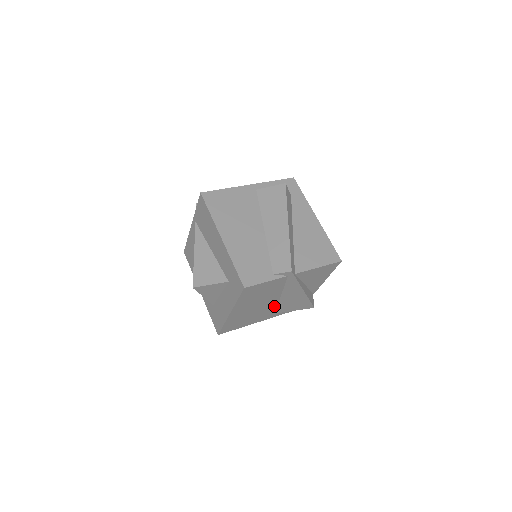
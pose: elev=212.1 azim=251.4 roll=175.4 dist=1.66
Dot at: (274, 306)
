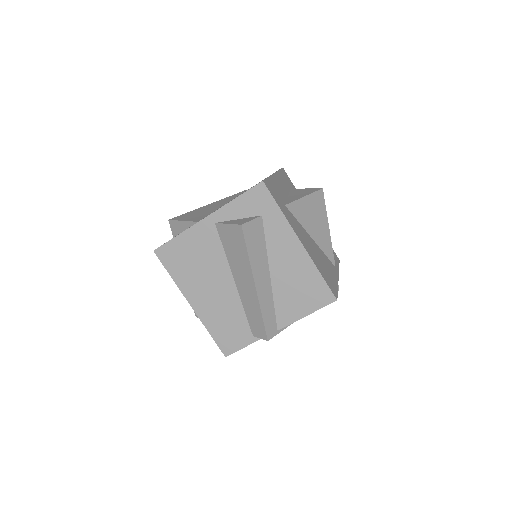
Dot at: occluded
